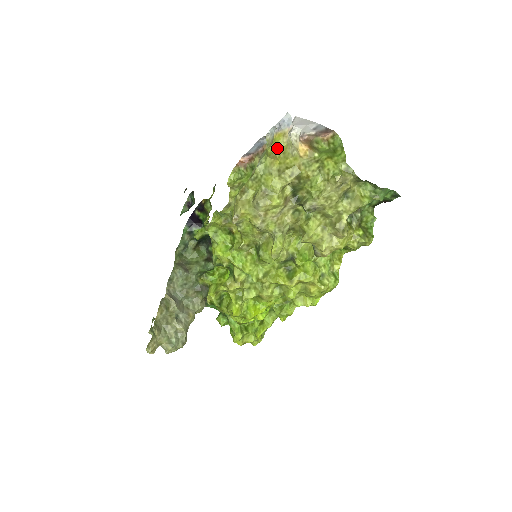
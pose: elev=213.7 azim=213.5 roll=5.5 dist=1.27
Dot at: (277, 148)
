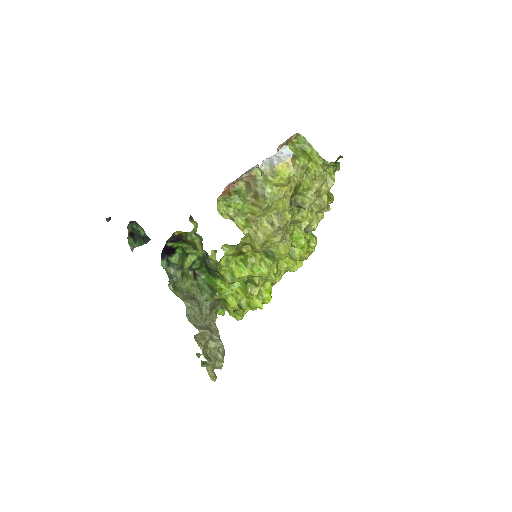
Dot at: (286, 179)
